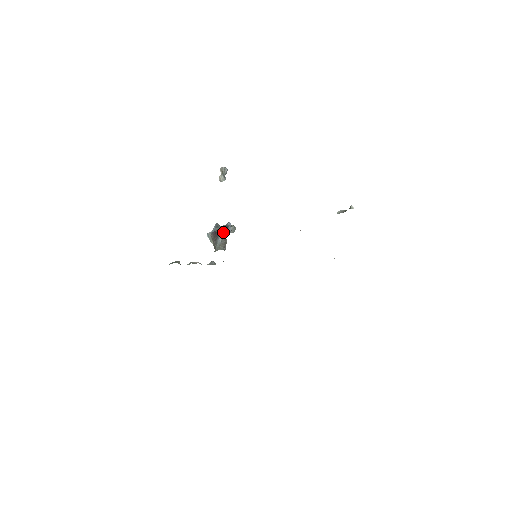
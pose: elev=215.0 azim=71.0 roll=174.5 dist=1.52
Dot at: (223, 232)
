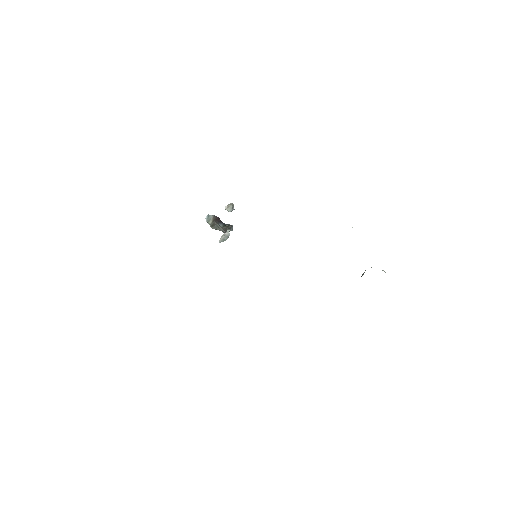
Dot at: (225, 225)
